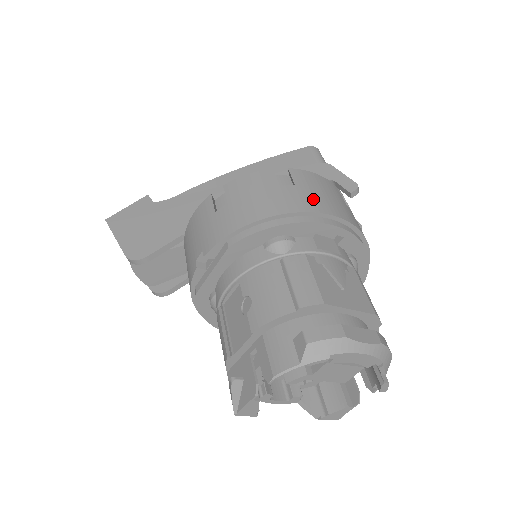
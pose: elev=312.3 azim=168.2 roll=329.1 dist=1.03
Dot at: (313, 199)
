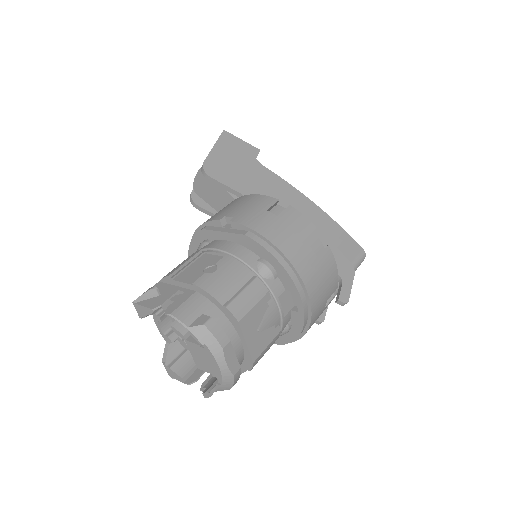
Dot at: (313, 275)
